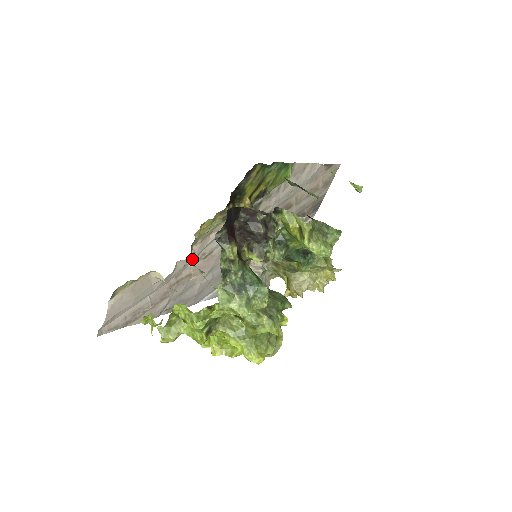
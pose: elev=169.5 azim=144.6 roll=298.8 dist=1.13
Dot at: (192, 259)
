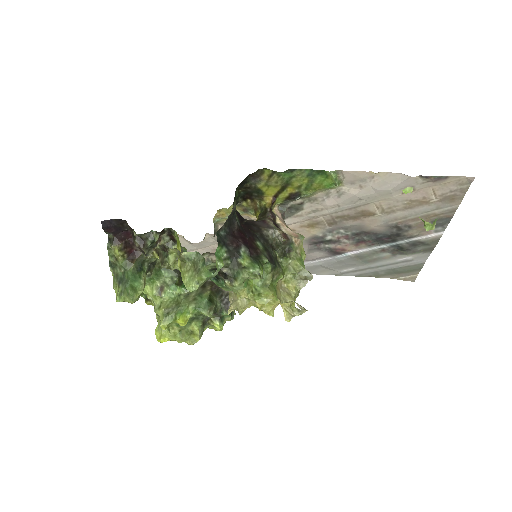
Dot at: occluded
